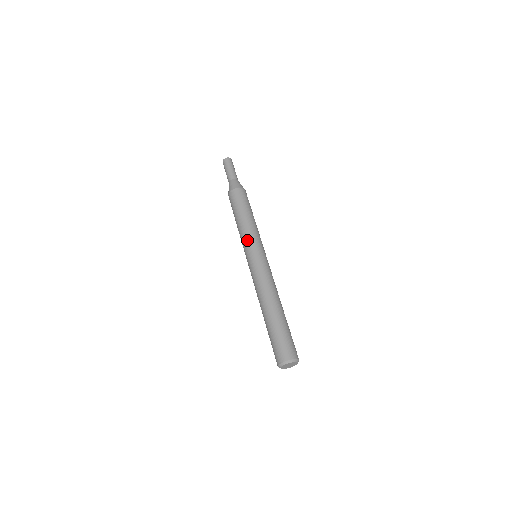
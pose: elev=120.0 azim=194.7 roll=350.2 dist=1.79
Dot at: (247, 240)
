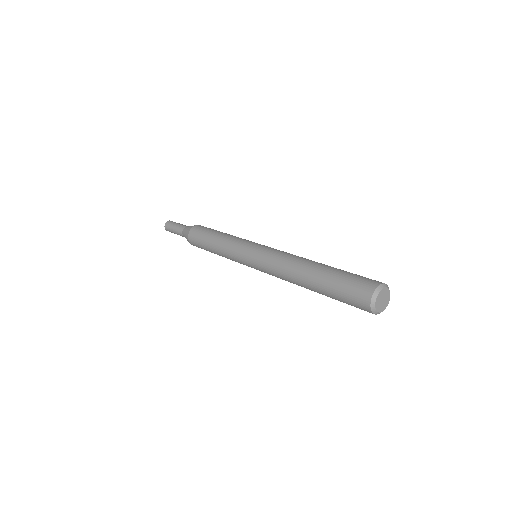
Dot at: (238, 243)
